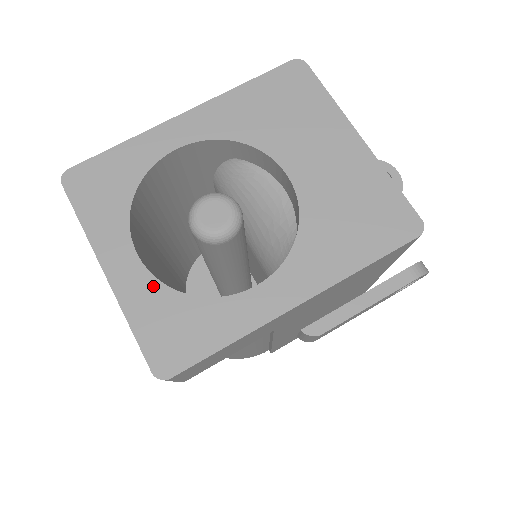
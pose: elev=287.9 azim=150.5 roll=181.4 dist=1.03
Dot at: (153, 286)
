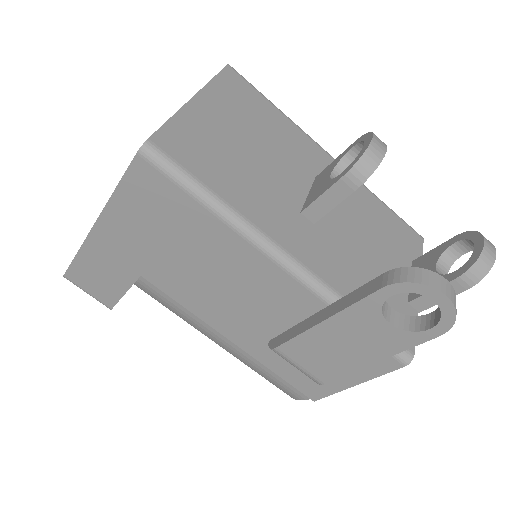
Dot at: occluded
